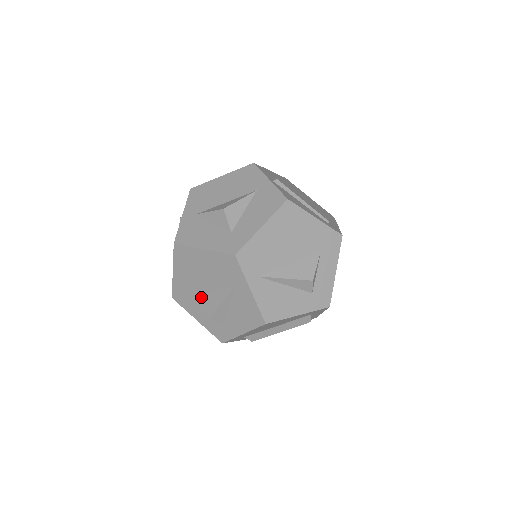
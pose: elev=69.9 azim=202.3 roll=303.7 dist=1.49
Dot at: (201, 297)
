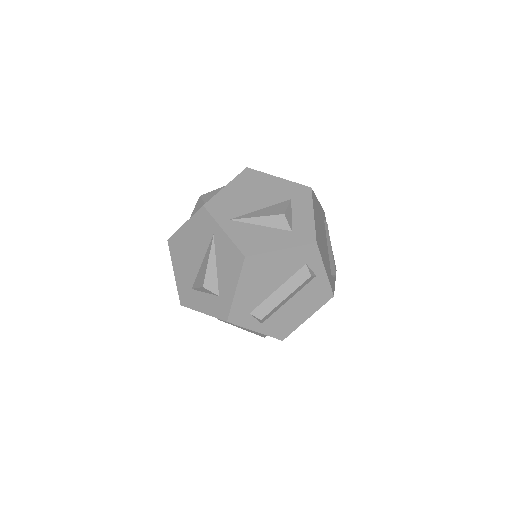
Dot at: (197, 278)
